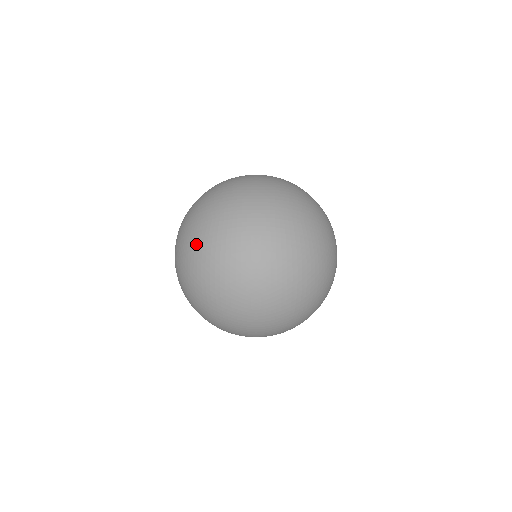
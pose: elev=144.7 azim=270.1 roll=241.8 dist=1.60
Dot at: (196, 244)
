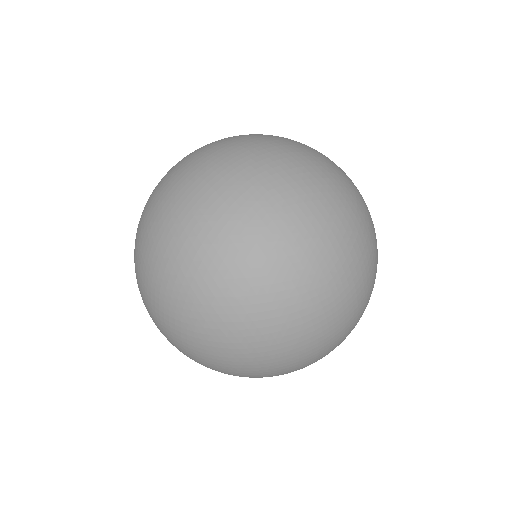
Dot at: (180, 252)
